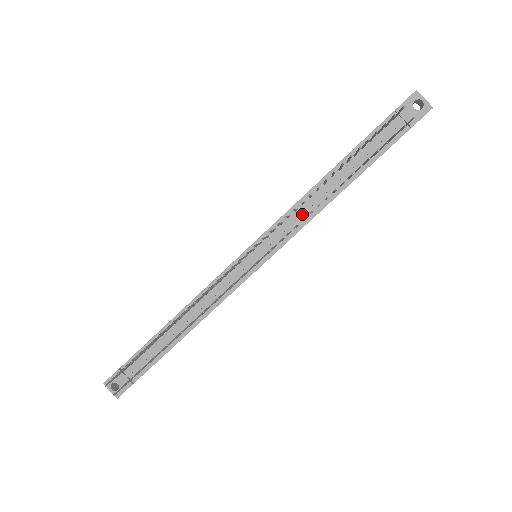
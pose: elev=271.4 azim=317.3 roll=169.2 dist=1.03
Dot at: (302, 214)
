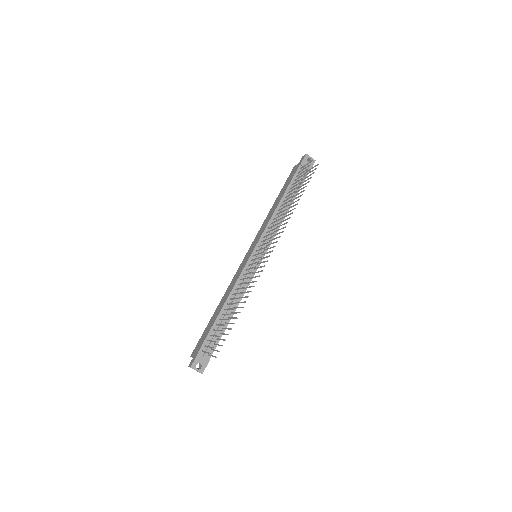
Dot at: occluded
